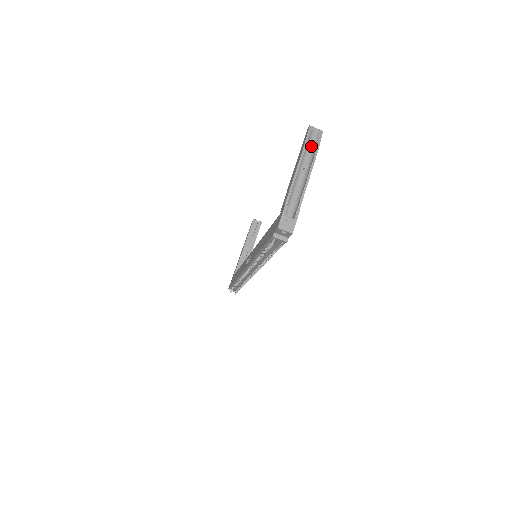
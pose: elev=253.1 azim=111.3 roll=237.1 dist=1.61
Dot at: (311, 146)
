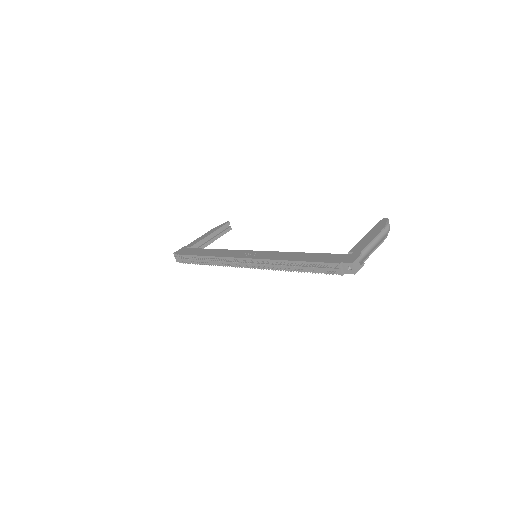
Dot at: (382, 231)
